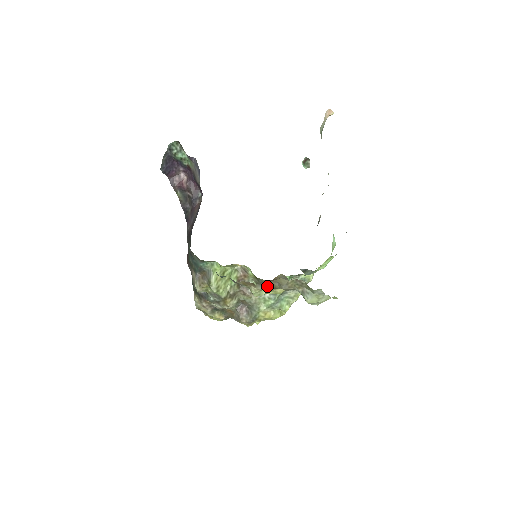
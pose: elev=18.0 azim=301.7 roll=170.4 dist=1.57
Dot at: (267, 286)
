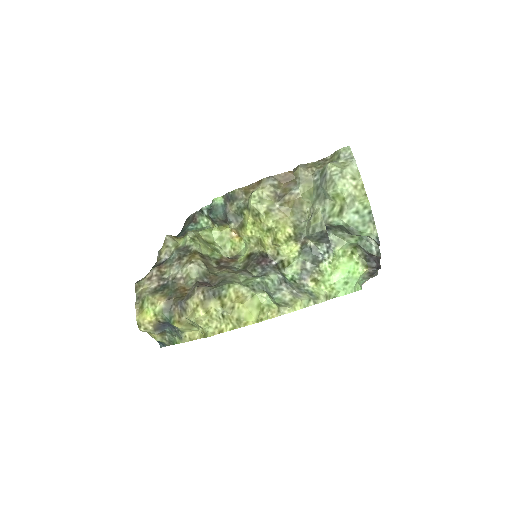
Dot at: (275, 188)
